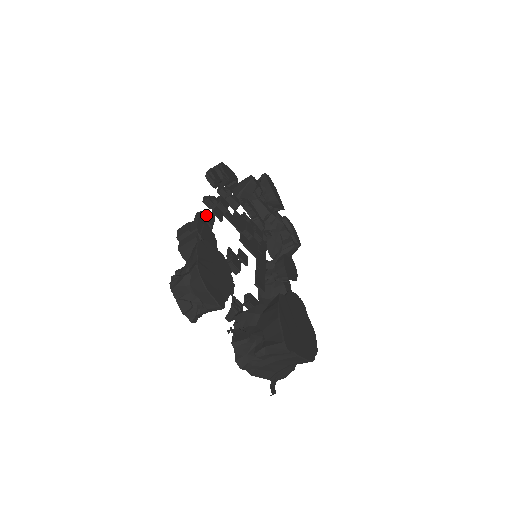
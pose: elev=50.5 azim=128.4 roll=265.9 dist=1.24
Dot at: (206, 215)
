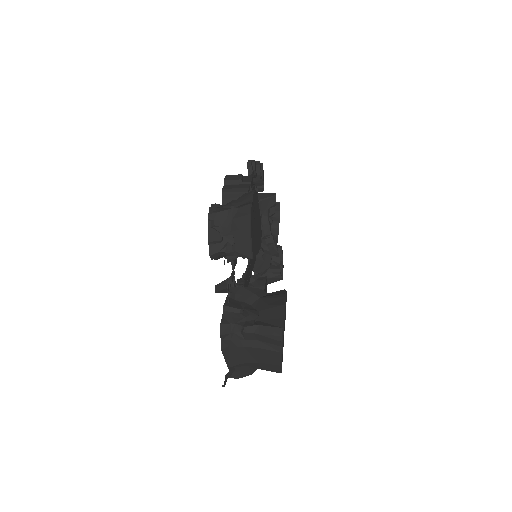
Dot at: occluded
